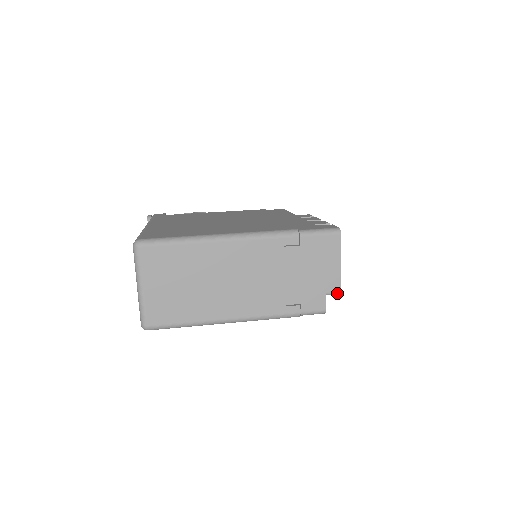
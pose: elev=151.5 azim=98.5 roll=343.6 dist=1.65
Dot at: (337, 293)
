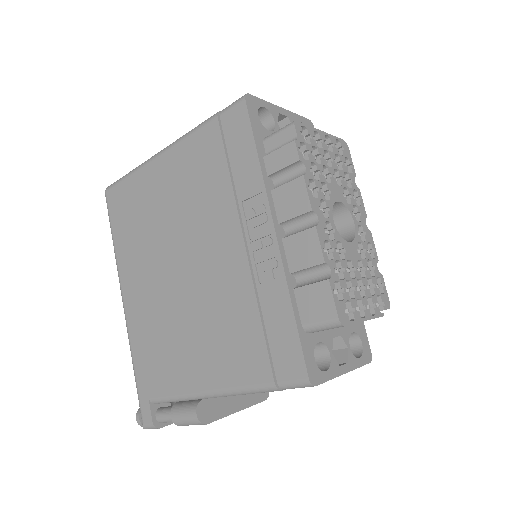
Dot at: (290, 124)
